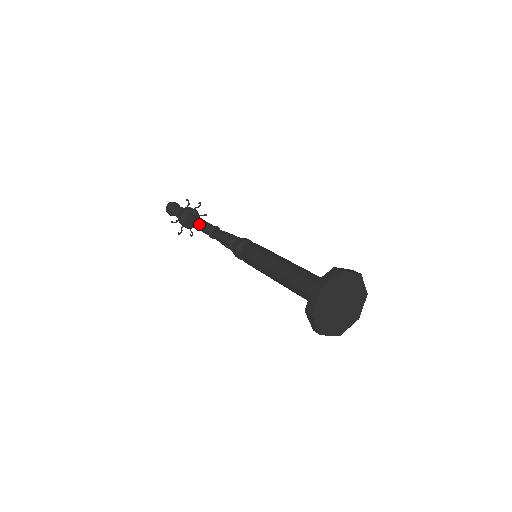
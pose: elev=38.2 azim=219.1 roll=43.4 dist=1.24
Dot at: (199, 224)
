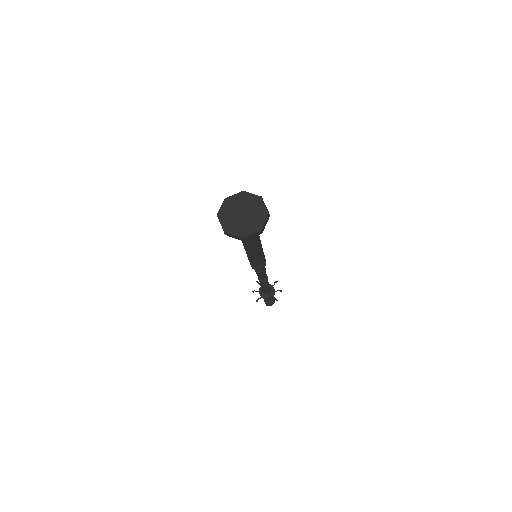
Dot at: (260, 284)
